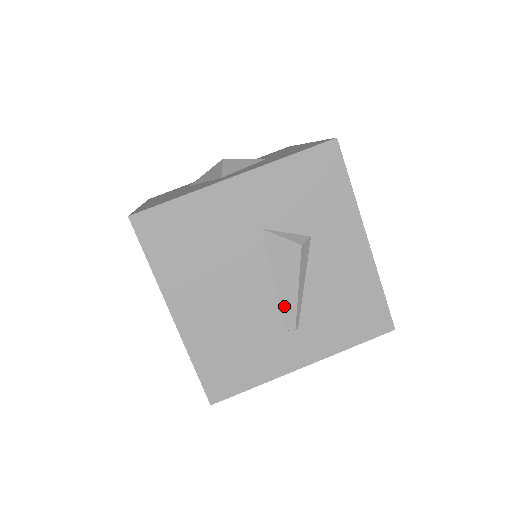
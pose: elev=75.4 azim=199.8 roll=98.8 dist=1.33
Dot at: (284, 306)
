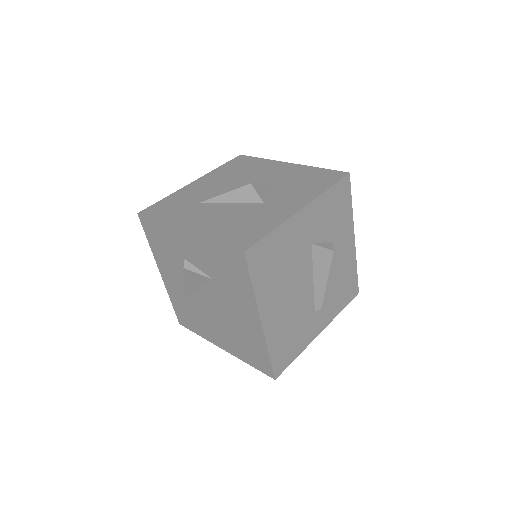
Dot at: (317, 295)
